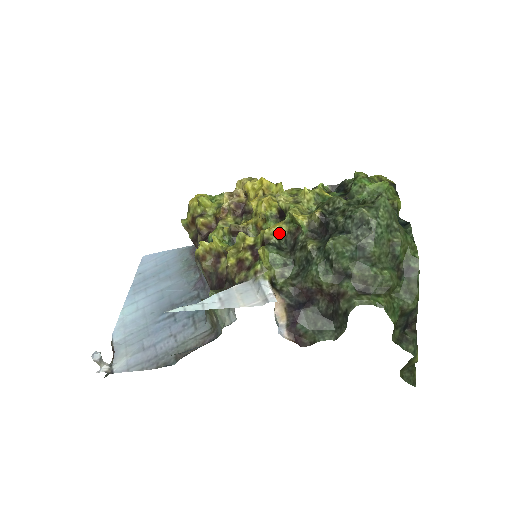
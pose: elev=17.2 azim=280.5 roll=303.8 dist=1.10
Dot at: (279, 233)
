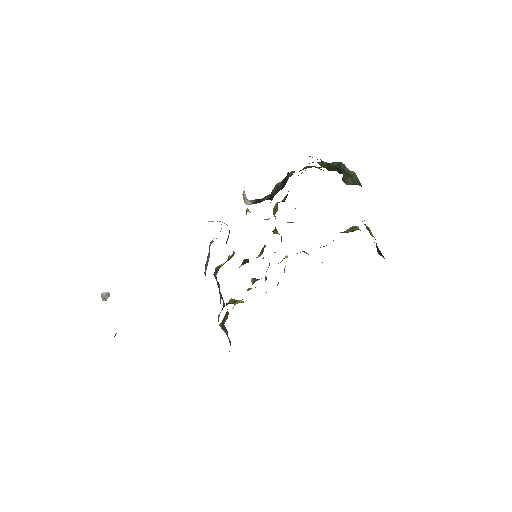
Dot at: occluded
